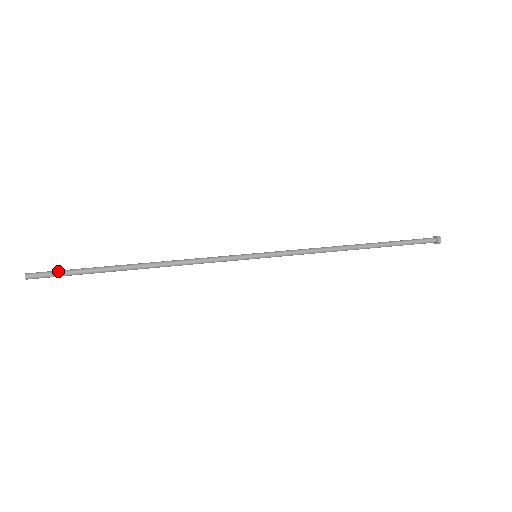
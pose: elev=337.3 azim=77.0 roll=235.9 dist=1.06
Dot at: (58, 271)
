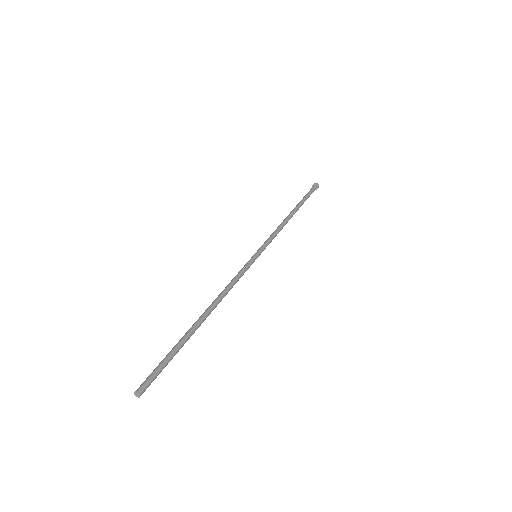
Dot at: (157, 367)
